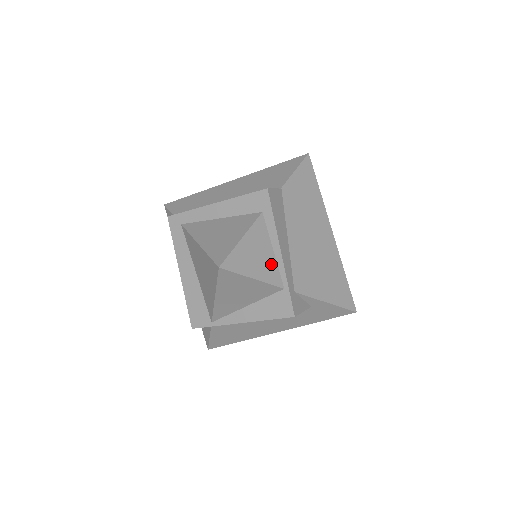
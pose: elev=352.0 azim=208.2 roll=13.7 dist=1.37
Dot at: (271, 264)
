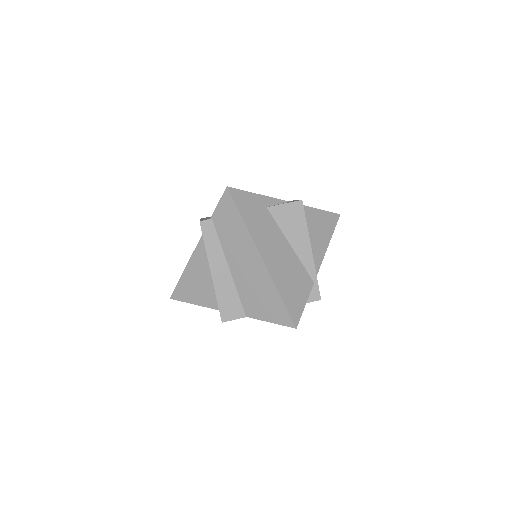
Dot at: occluded
